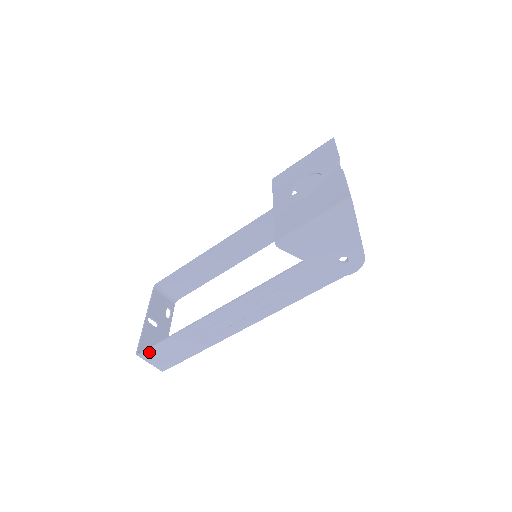
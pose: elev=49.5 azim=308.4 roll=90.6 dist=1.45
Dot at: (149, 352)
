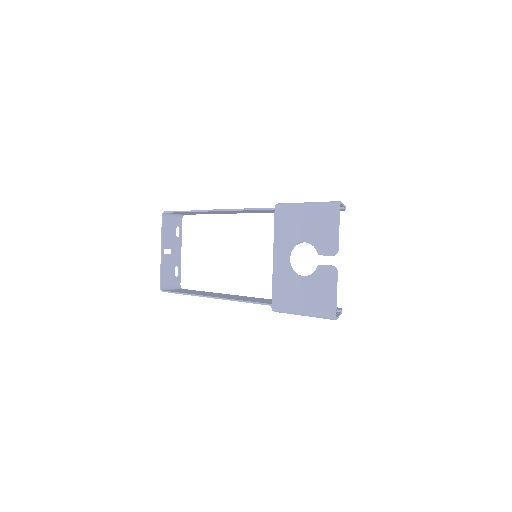
Dot at: occluded
